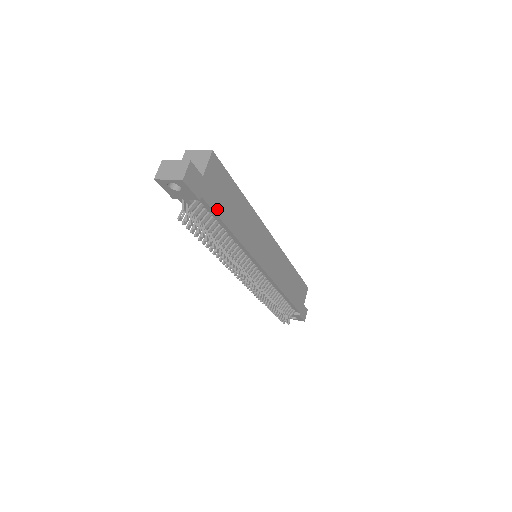
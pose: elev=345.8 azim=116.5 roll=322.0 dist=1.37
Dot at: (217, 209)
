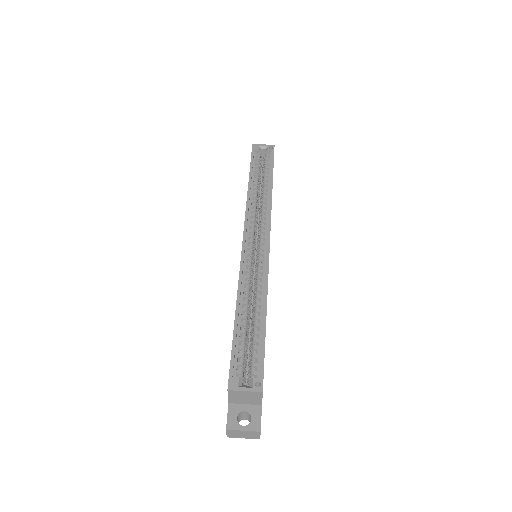
Dot at: occluded
